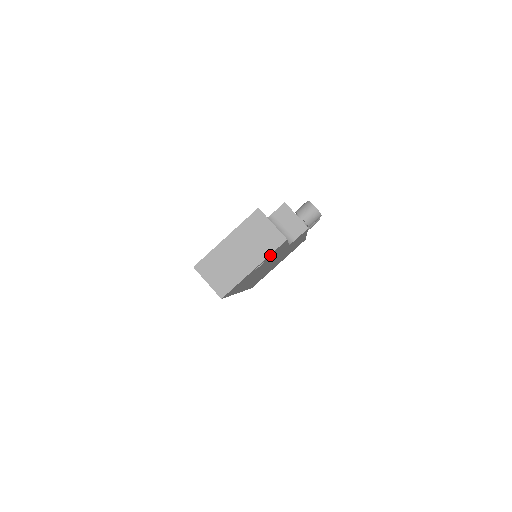
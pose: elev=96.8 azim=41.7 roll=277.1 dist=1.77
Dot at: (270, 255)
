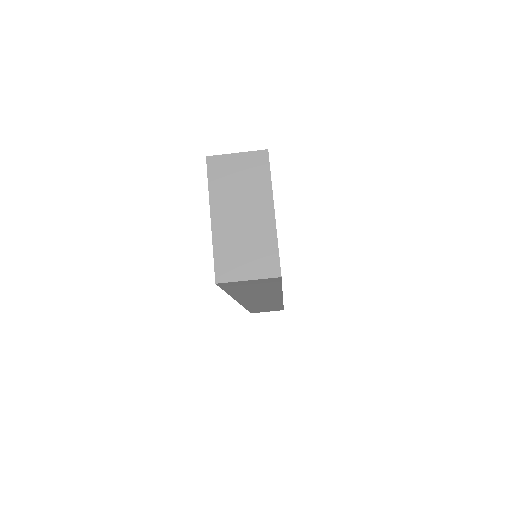
Dot at: occluded
